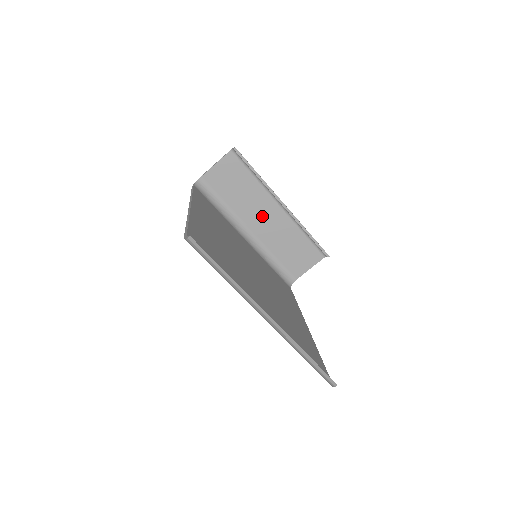
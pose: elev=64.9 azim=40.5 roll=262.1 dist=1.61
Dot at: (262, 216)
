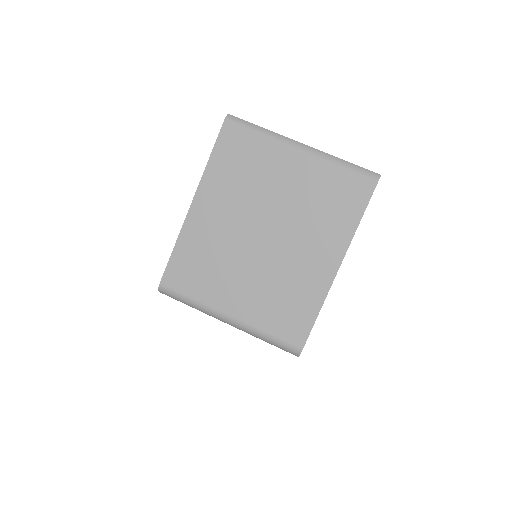
Dot at: occluded
